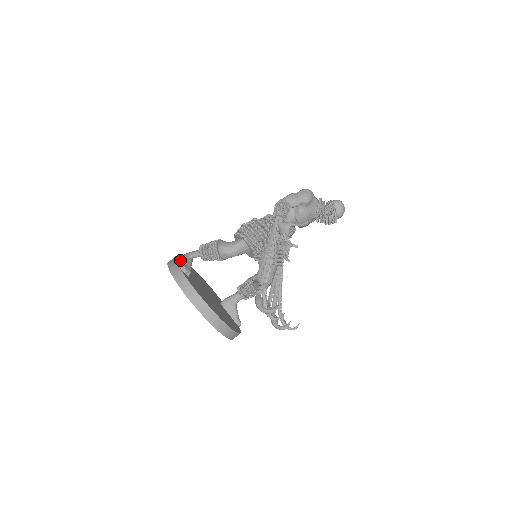
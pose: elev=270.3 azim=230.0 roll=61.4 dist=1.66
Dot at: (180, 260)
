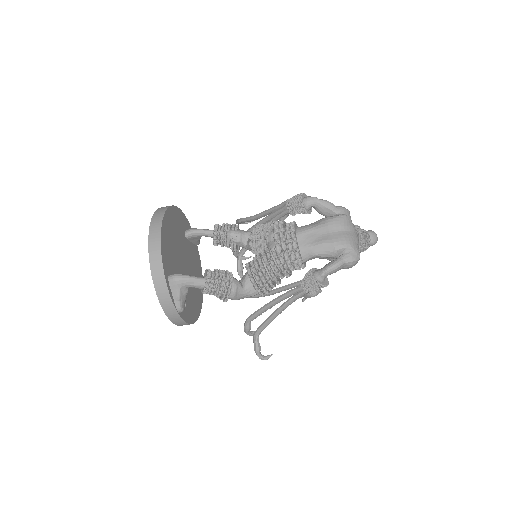
Dot at: (176, 296)
